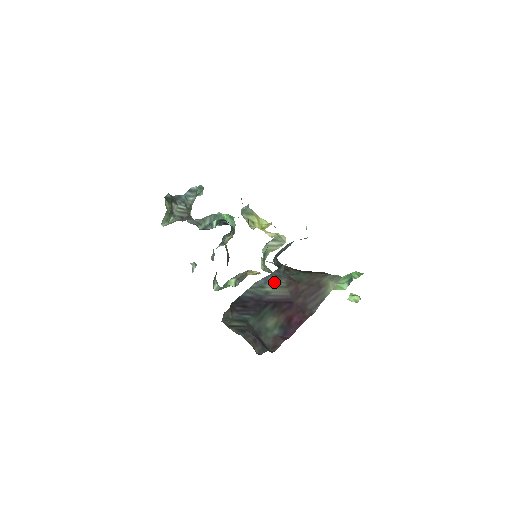
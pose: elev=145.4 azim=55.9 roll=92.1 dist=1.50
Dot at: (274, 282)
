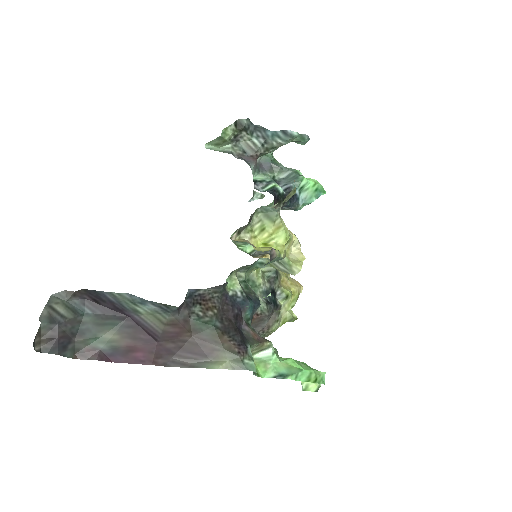
Dot at: (154, 309)
